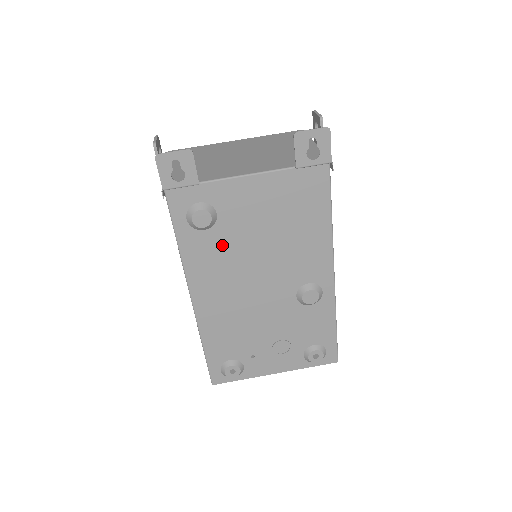
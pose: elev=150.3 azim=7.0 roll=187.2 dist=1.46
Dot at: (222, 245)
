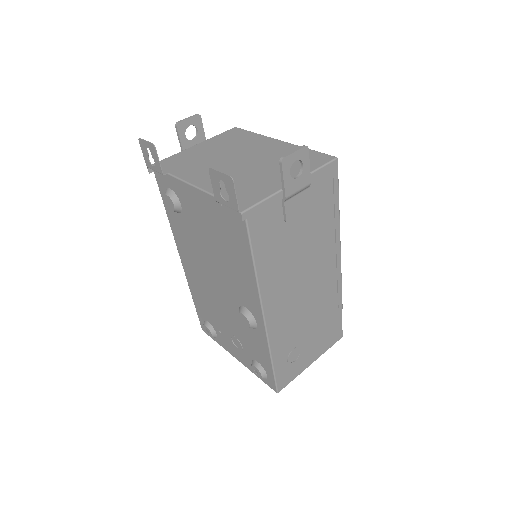
Dot at: (188, 231)
